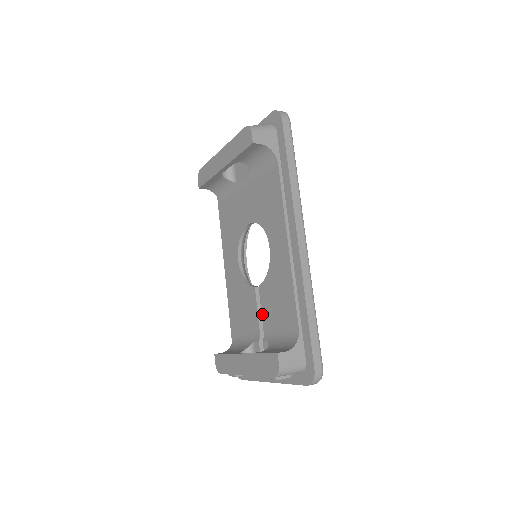
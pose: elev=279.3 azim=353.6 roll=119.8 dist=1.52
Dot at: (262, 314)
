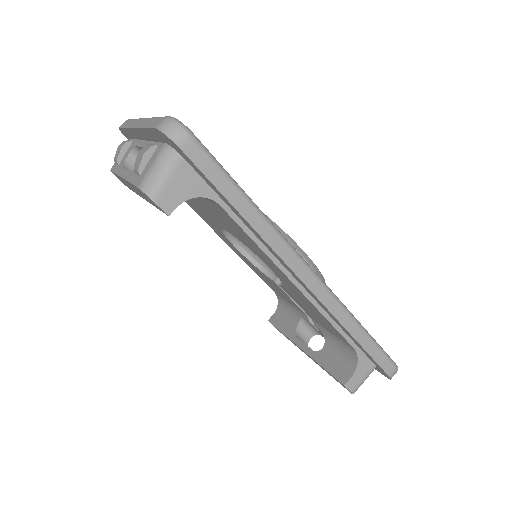
Dot at: occluded
